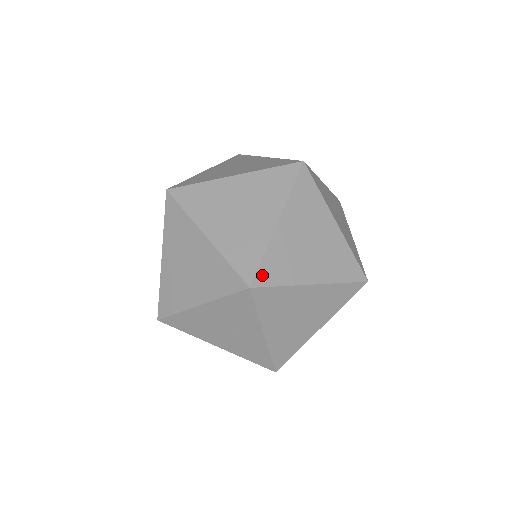
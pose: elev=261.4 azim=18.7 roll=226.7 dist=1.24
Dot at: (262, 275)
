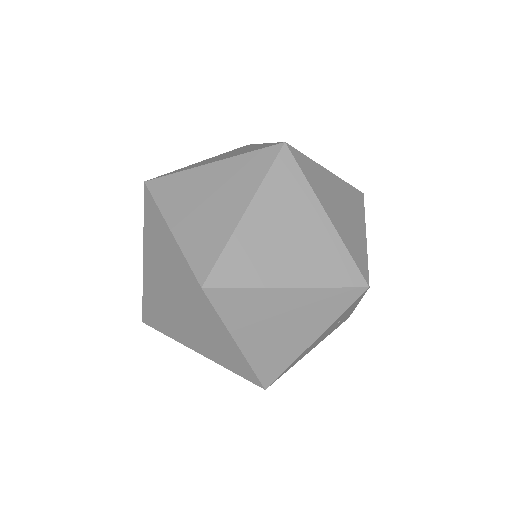
Dot at: (362, 269)
